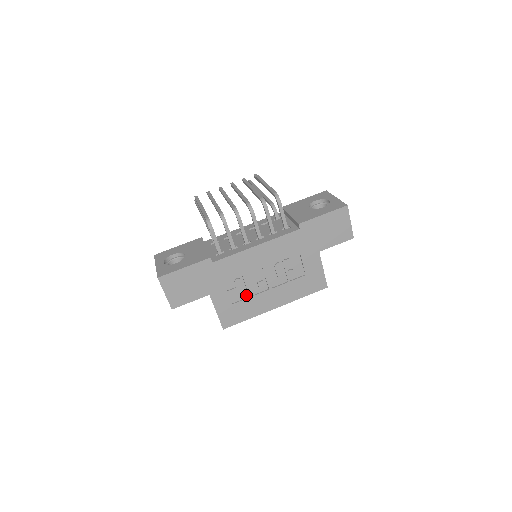
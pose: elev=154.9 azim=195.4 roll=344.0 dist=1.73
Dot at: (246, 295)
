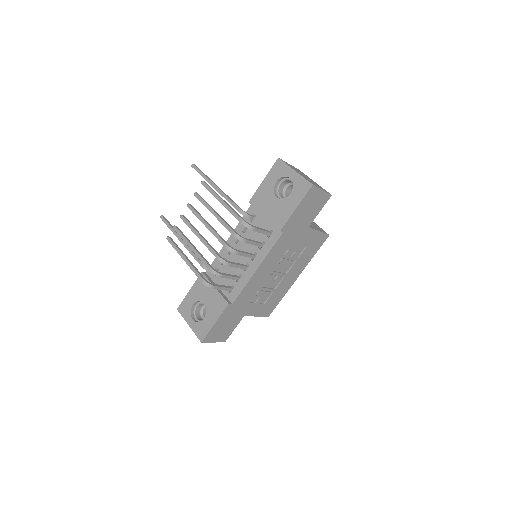
Dot at: (270, 292)
